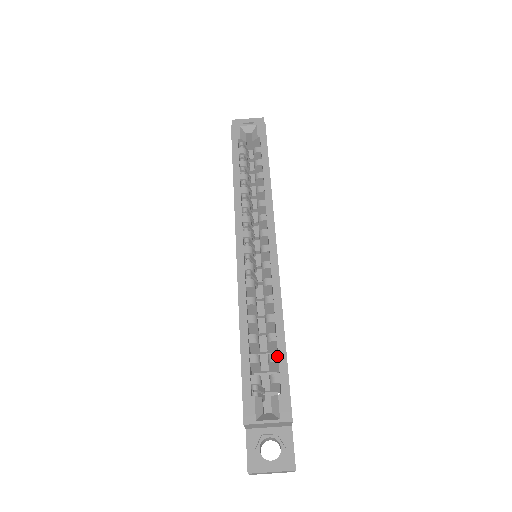
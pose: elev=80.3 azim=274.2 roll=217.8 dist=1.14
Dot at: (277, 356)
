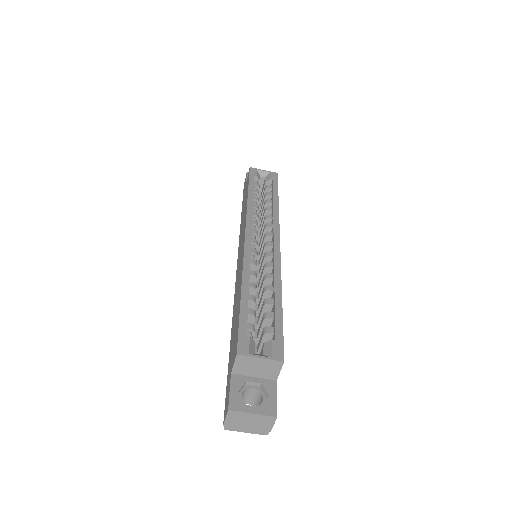
Dot at: (273, 314)
